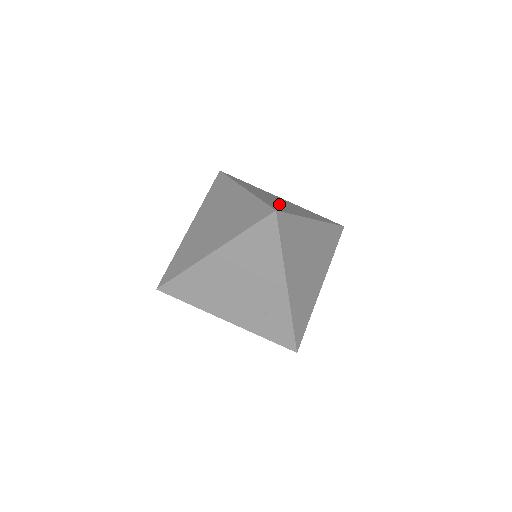
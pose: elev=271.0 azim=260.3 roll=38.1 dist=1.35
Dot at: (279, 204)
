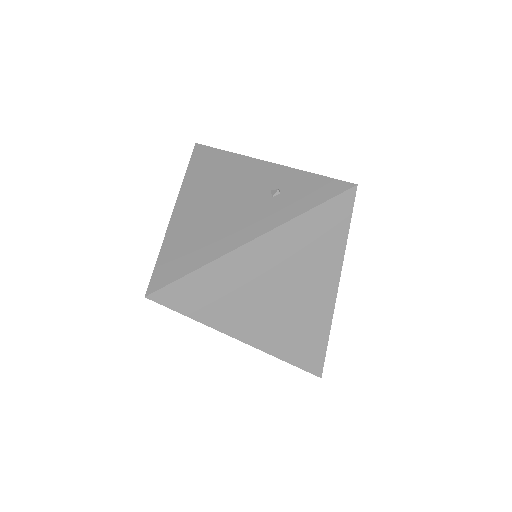
Dot at: occluded
